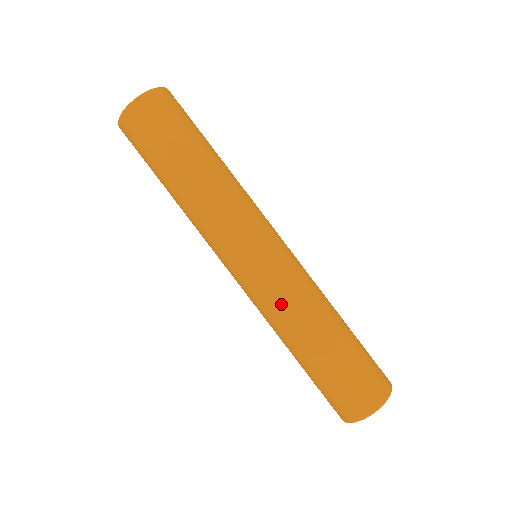
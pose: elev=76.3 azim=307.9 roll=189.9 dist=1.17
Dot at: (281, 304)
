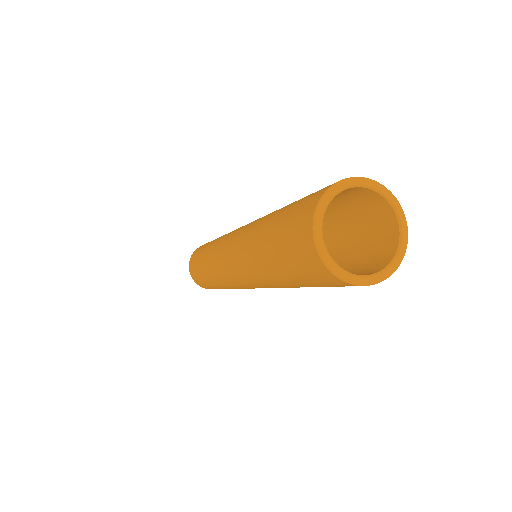
Dot at: (245, 232)
